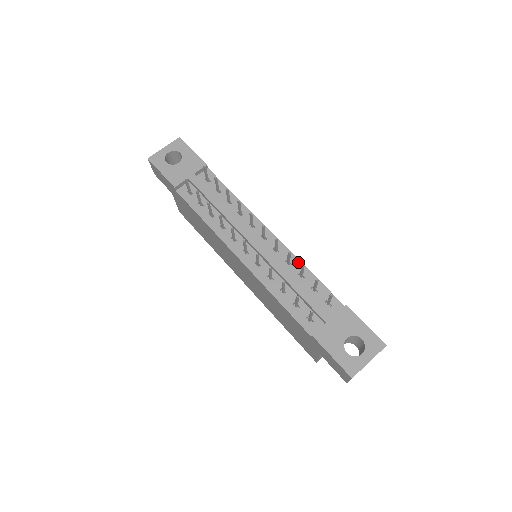
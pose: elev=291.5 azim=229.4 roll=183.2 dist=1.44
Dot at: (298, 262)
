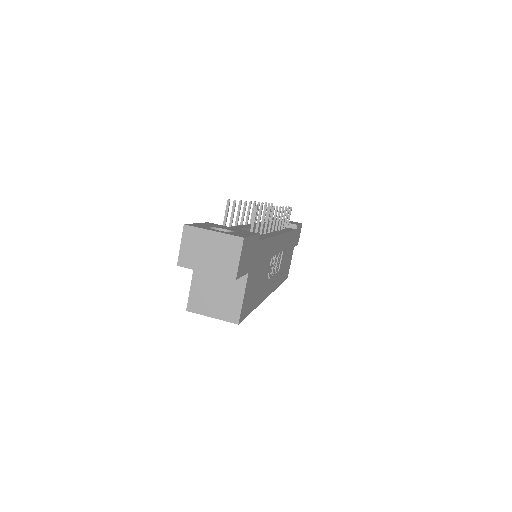
Dot at: (271, 236)
